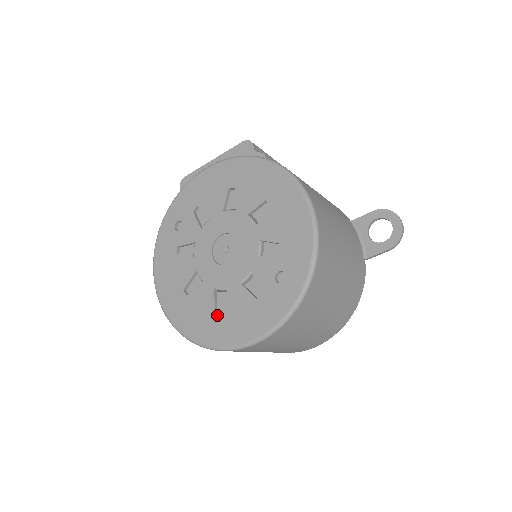
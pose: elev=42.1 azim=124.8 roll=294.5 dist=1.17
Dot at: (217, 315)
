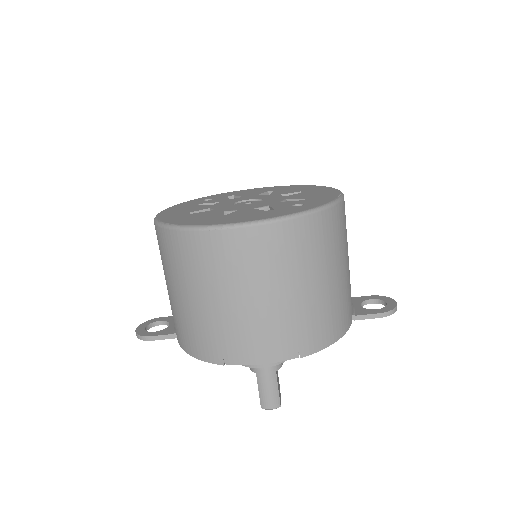
Dot at: (217, 217)
